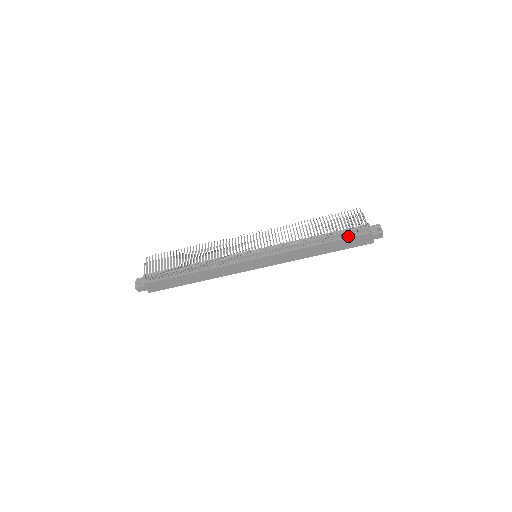
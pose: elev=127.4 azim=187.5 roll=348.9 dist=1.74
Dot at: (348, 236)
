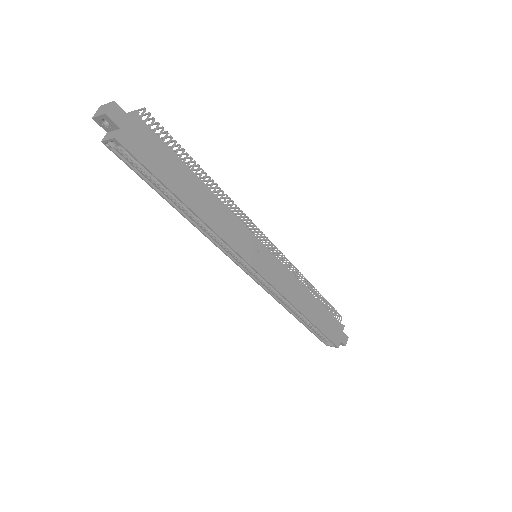
Dot at: (329, 314)
